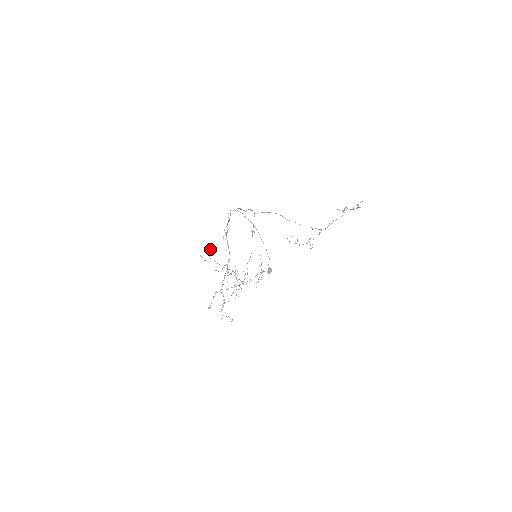
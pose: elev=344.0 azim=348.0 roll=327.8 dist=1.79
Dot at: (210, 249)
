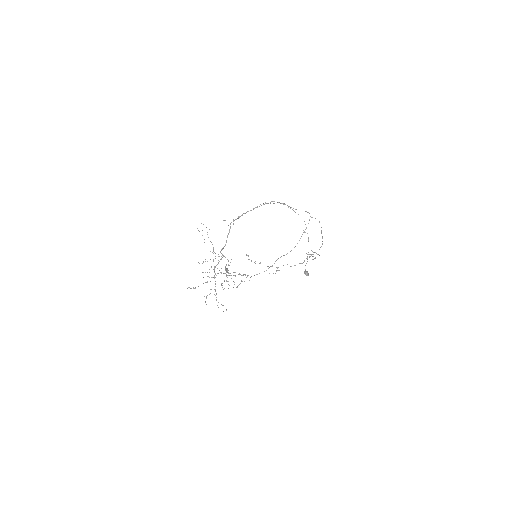
Dot at: (206, 227)
